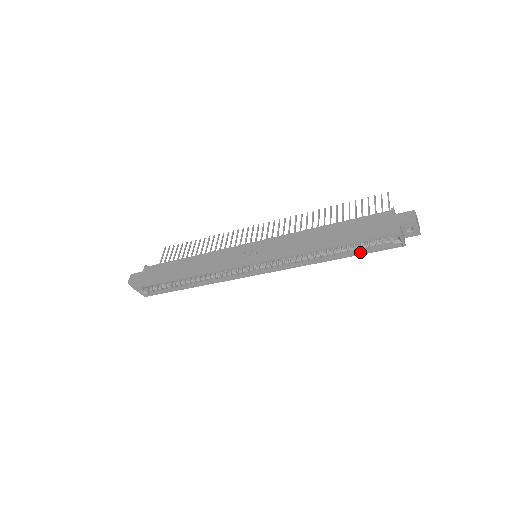
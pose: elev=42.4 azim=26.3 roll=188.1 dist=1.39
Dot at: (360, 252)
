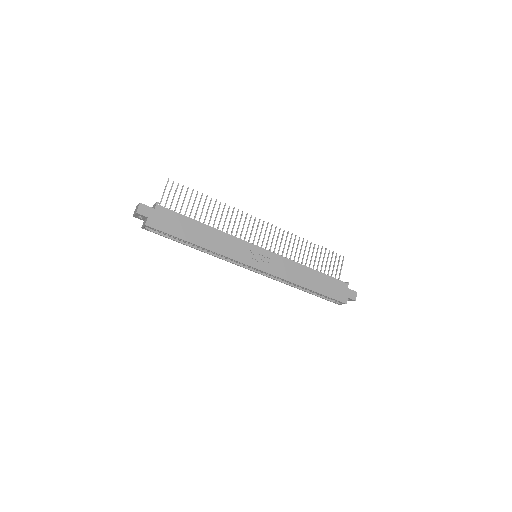
Dot at: (317, 295)
